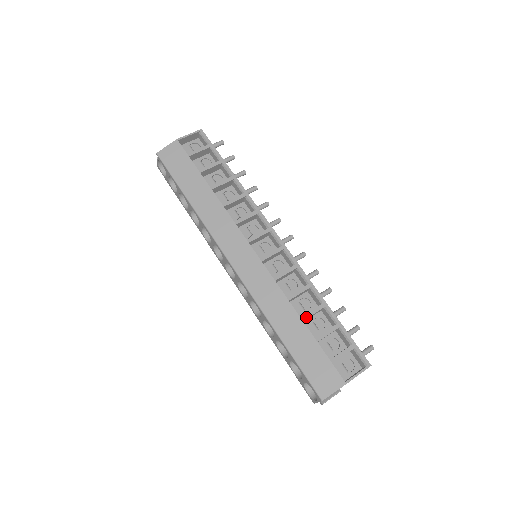
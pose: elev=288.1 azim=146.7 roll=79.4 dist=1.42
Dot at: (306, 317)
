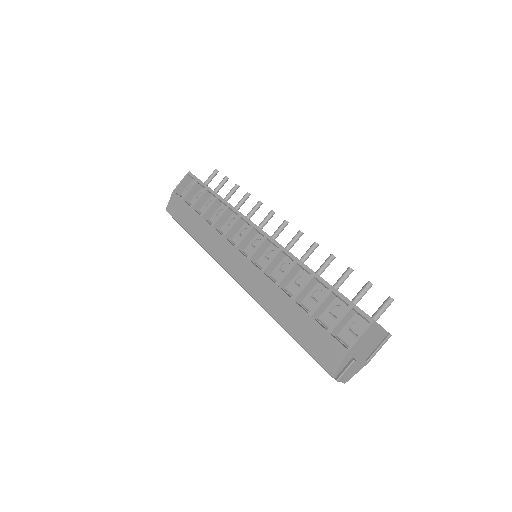
Dot at: (296, 295)
